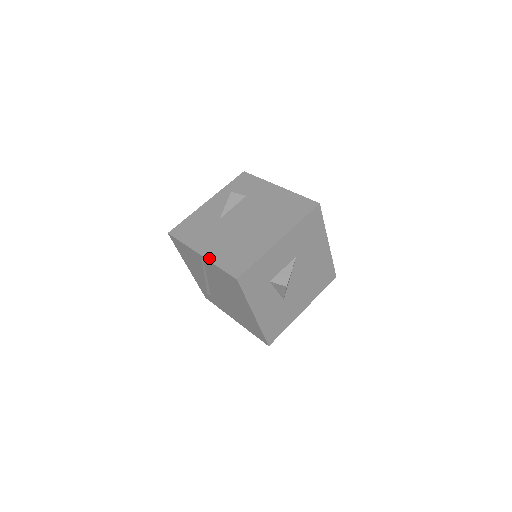
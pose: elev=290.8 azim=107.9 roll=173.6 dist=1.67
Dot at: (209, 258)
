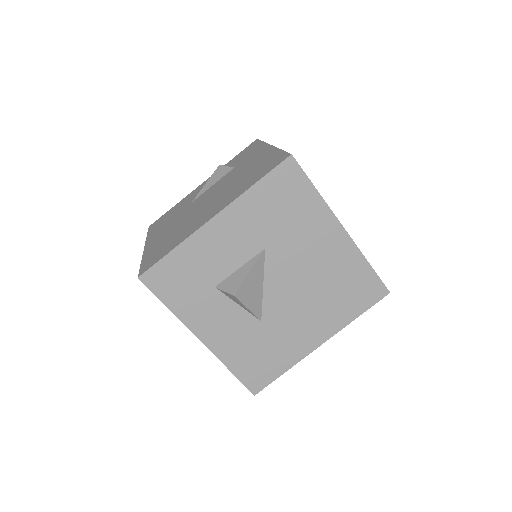
Dot at: (145, 251)
